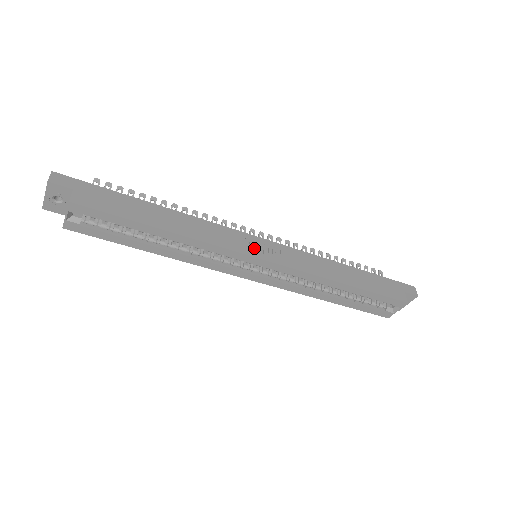
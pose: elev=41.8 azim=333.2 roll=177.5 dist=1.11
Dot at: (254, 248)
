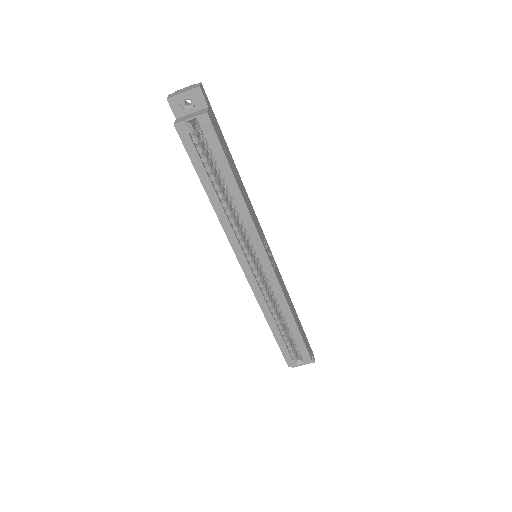
Dot at: occluded
